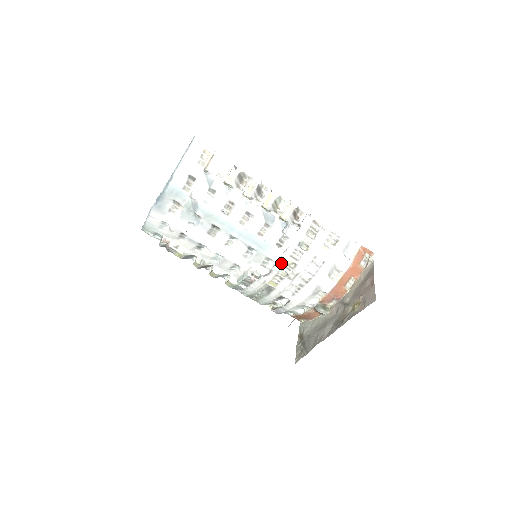
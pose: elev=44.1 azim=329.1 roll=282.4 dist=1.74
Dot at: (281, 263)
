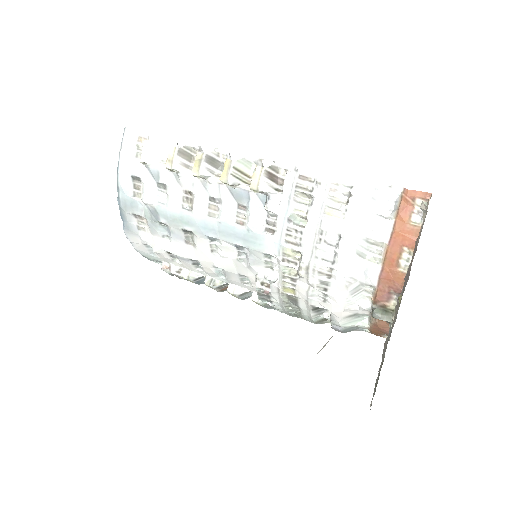
Dot at: (279, 256)
